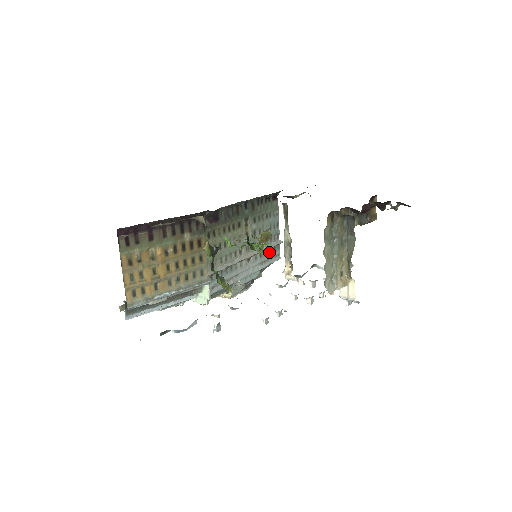
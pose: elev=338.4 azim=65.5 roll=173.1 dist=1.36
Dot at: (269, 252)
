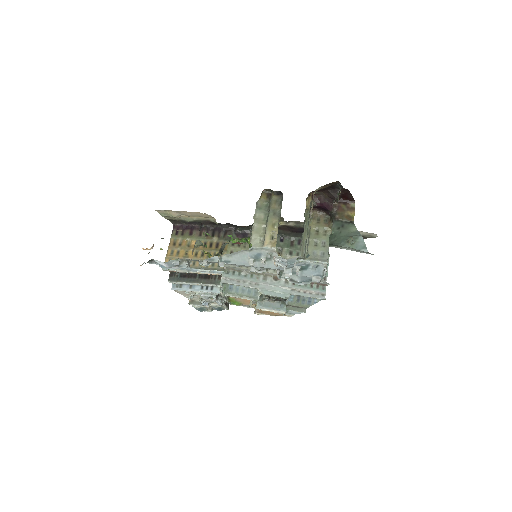
Dot at: (308, 286)
